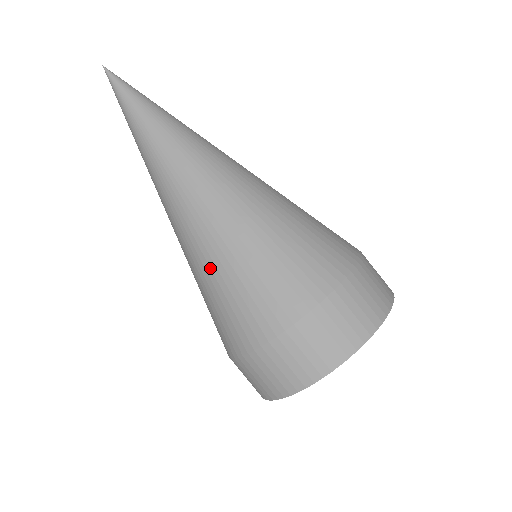
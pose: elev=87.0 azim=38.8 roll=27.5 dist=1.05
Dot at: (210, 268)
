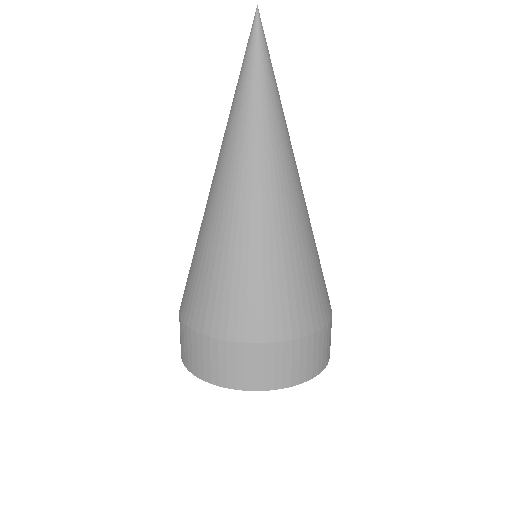
Dot at: (207, 248)
